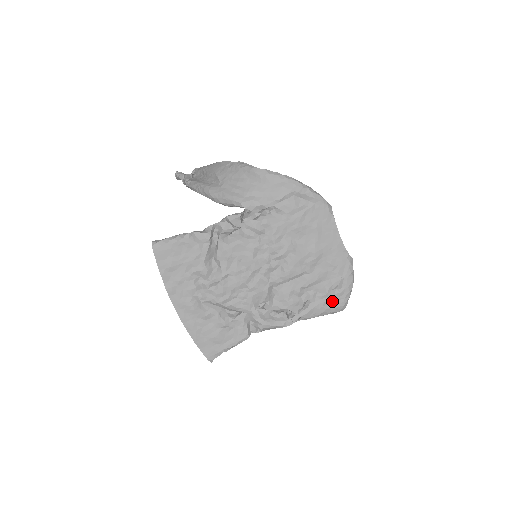
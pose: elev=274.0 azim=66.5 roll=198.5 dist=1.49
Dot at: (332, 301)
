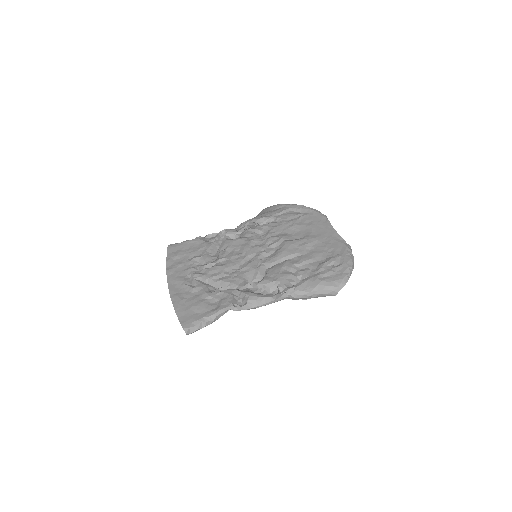
Dot at: (328, 275)
